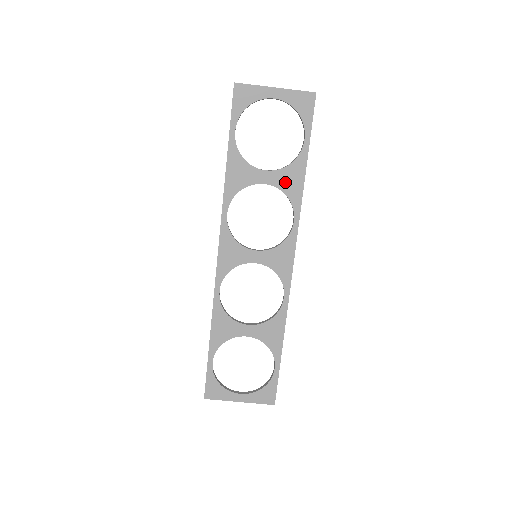
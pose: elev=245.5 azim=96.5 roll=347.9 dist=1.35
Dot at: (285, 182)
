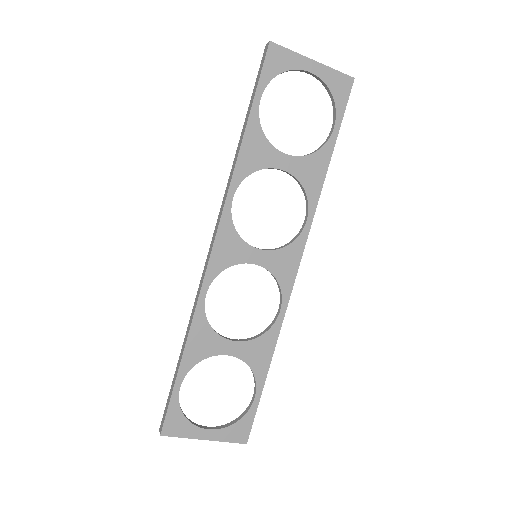
Dot at: (305, 172)
